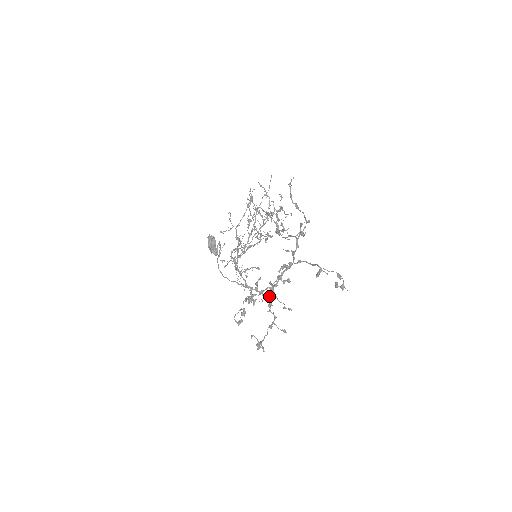
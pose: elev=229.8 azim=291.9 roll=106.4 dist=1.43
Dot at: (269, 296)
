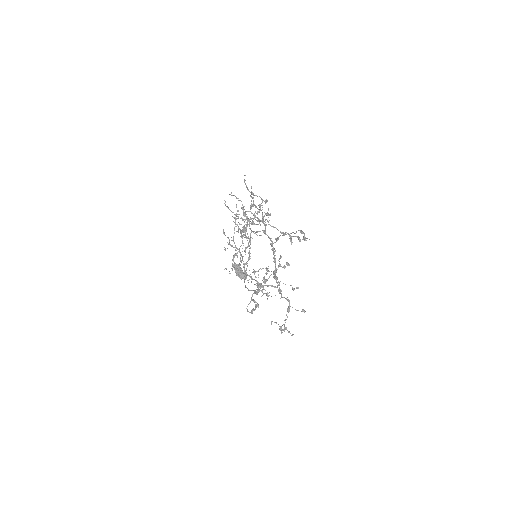
Dot at: (278, 285)
